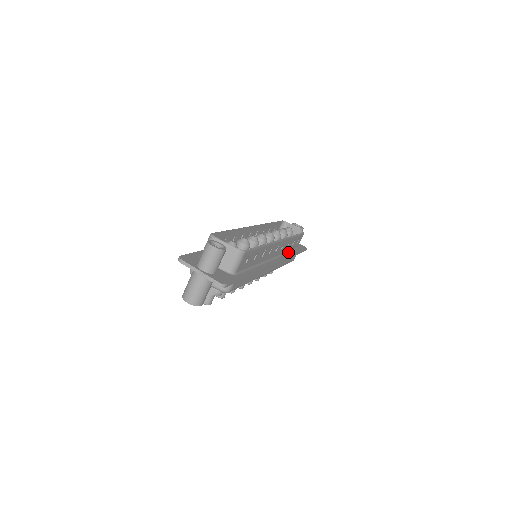
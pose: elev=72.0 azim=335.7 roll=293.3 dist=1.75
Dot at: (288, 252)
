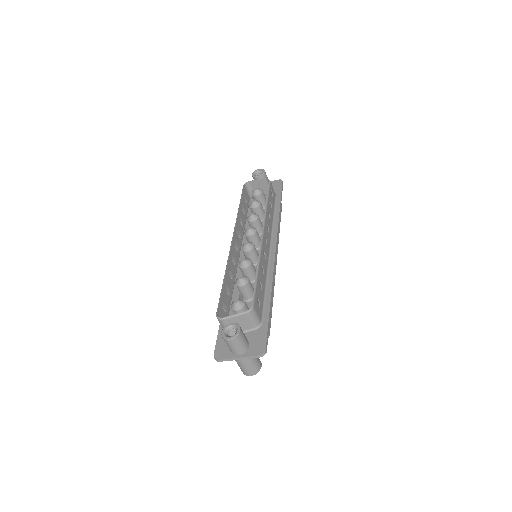
Dot at: (274, 215)
